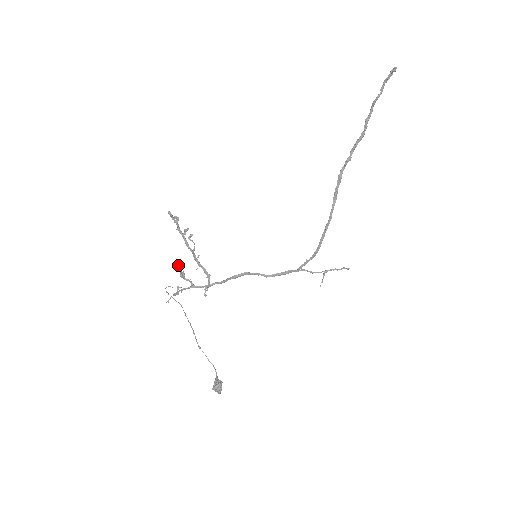
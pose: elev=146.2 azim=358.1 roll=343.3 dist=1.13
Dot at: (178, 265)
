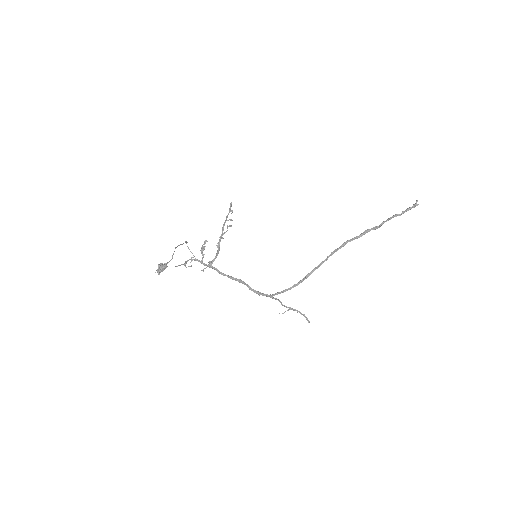
Dot at: occluded
